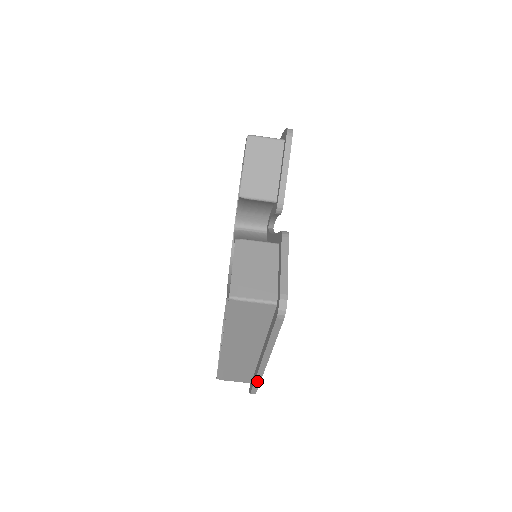
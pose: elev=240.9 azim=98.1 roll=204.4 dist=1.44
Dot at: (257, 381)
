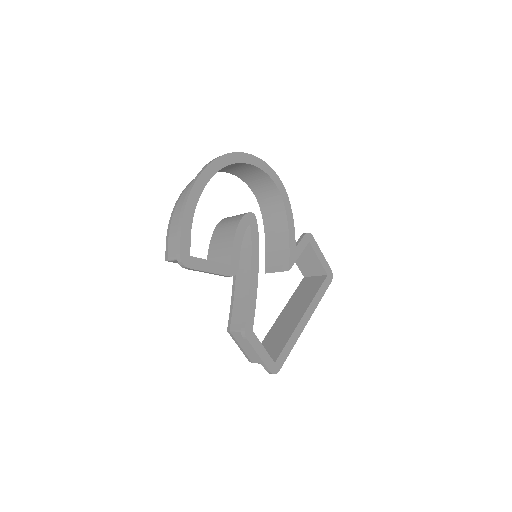
Dot at: (320, 298)
